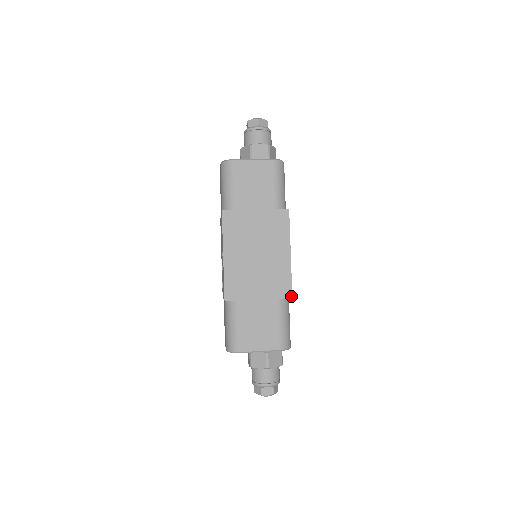
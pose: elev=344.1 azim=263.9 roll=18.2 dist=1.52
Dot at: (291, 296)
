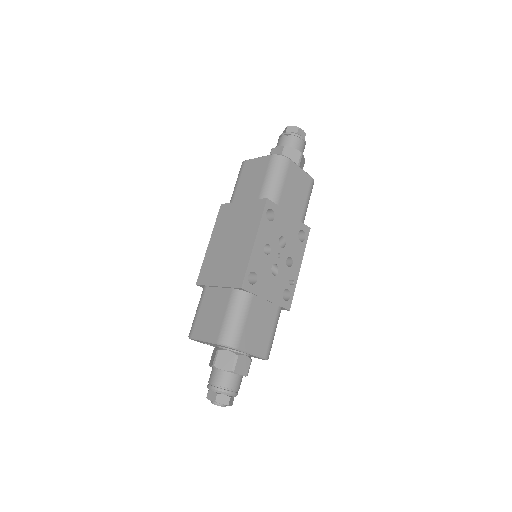
Dot at: (241, 286)
